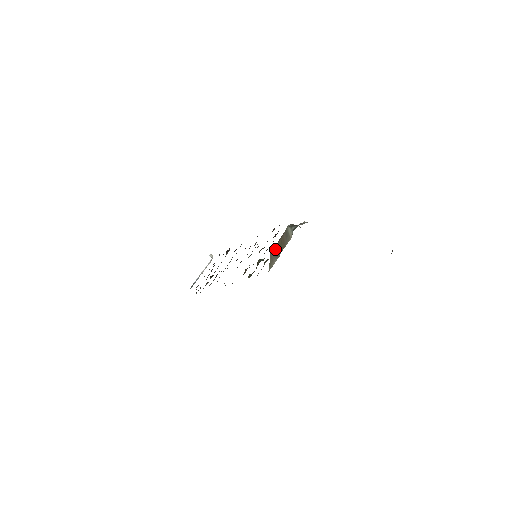
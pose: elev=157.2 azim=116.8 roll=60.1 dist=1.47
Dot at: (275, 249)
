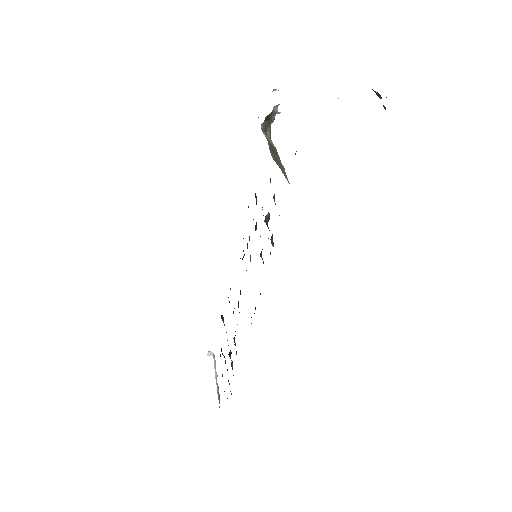
Dot at: (272, 155)
